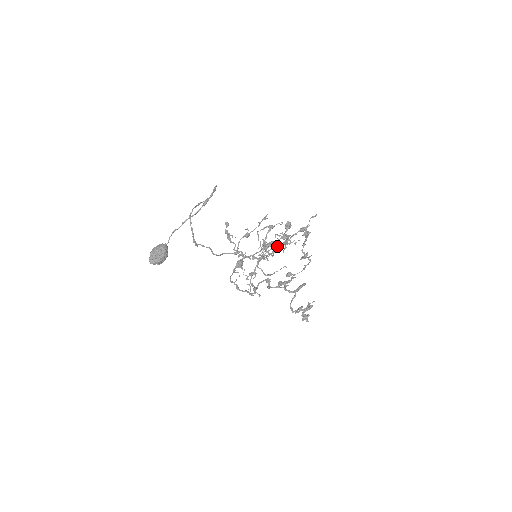
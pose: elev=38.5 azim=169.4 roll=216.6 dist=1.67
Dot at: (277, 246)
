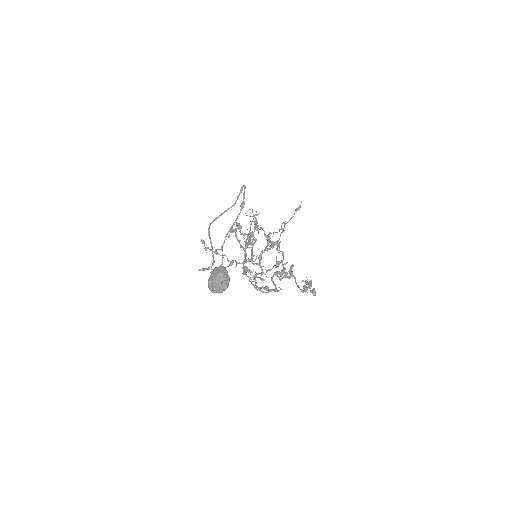
Dot at: occluded
